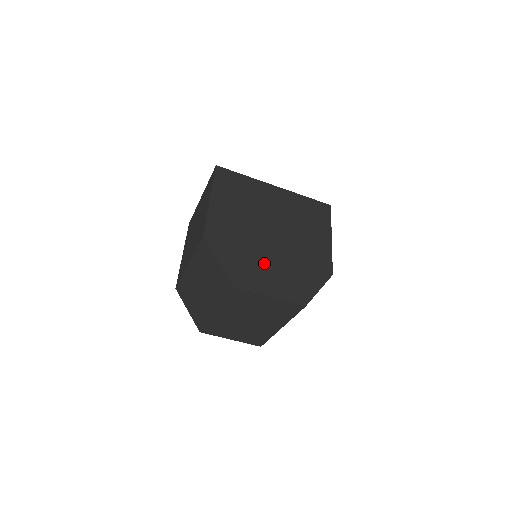
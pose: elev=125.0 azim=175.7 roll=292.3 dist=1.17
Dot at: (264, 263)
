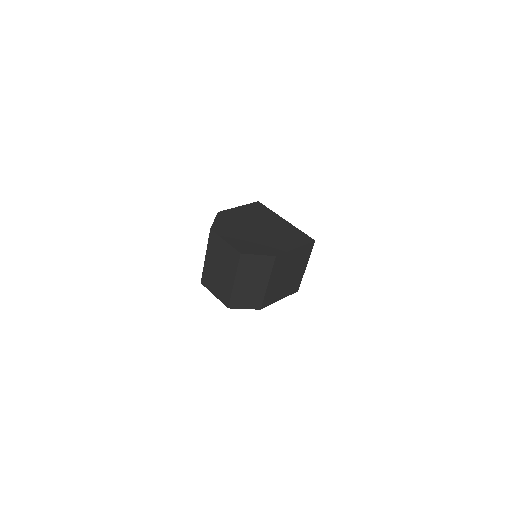
Dot at: (238, 232)
